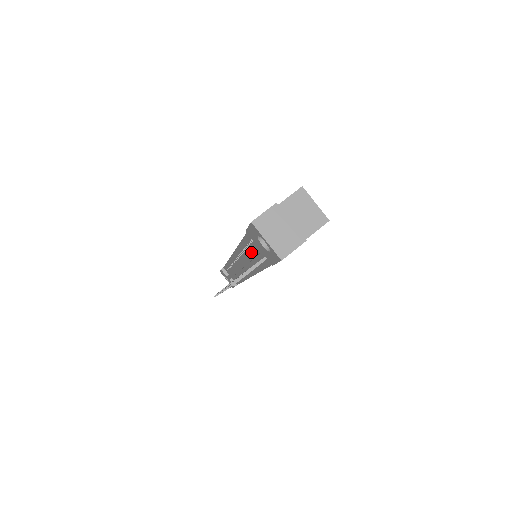
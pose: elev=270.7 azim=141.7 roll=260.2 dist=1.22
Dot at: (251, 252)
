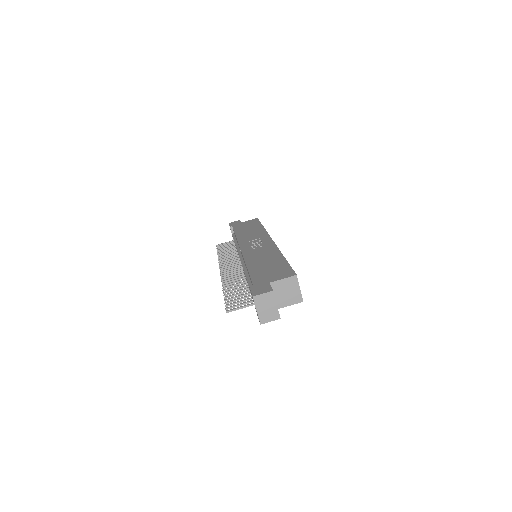
Dot at: occluded
